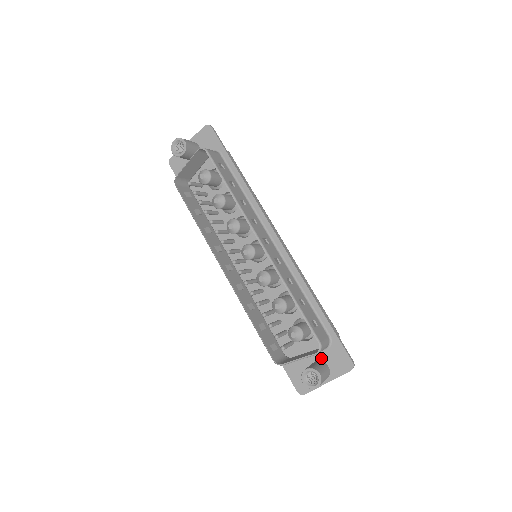
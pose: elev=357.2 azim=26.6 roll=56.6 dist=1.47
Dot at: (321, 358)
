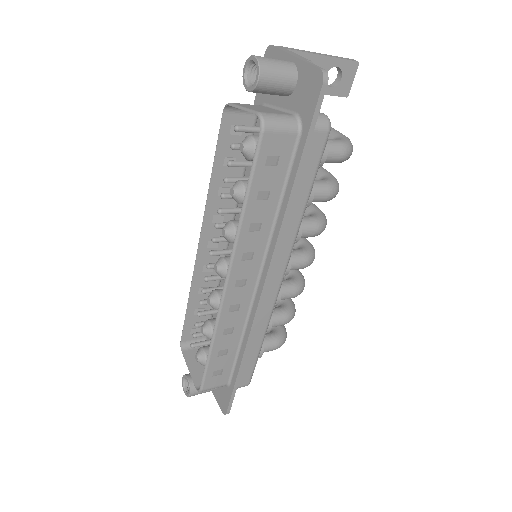
Dot at: occluded
